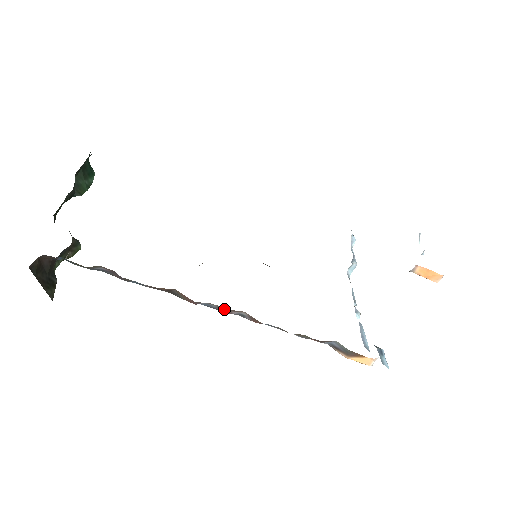
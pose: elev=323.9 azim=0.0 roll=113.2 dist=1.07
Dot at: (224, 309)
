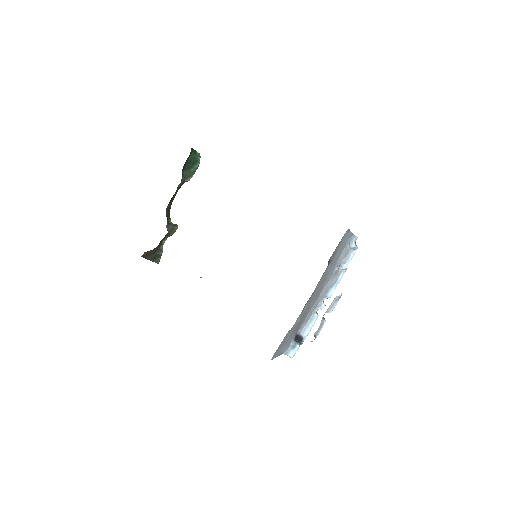
Dot at: occluded
